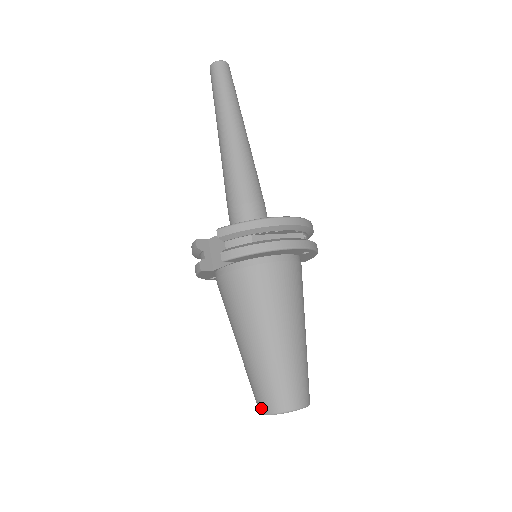
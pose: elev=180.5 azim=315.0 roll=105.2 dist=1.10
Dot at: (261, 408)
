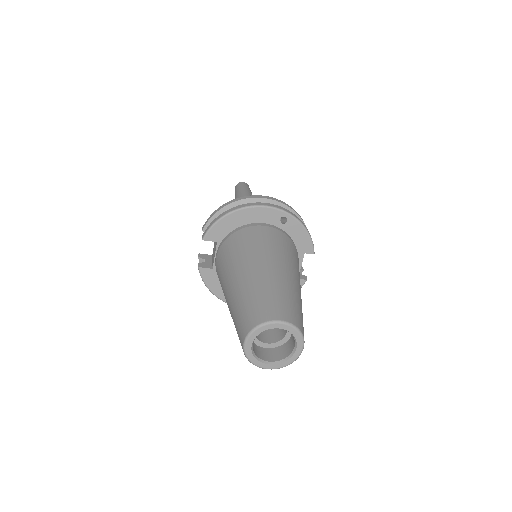
Dot at: (241, 345)
